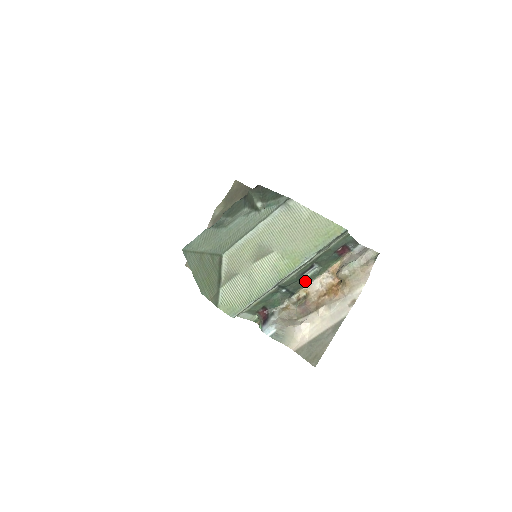
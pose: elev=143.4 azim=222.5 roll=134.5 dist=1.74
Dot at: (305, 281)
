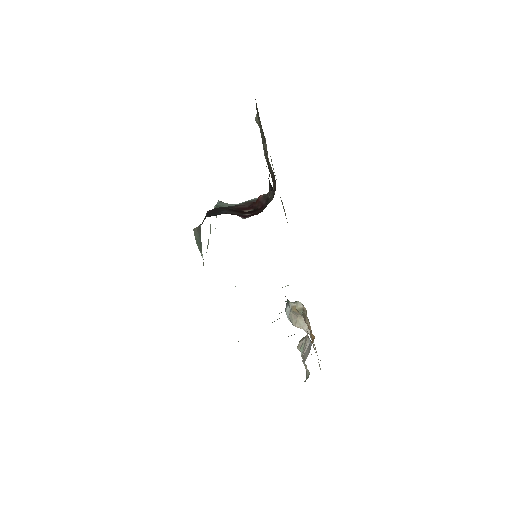
Dot at: occluded
